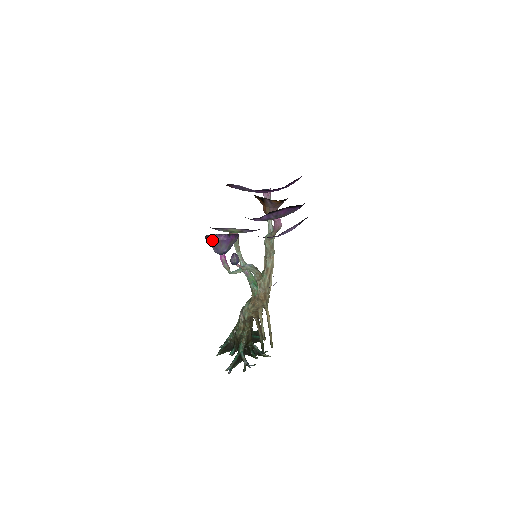
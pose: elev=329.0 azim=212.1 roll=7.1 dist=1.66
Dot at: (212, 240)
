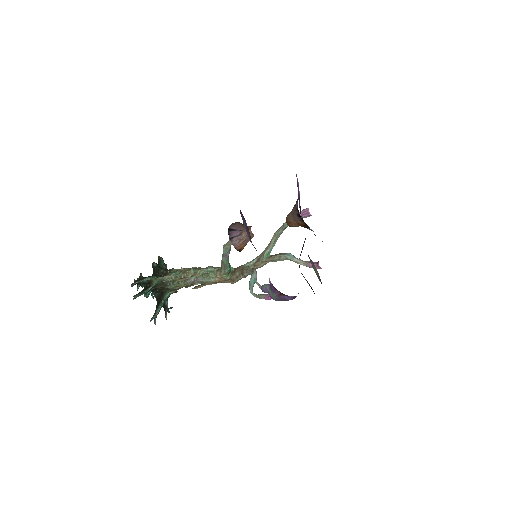
Dot at: (287, 300)
